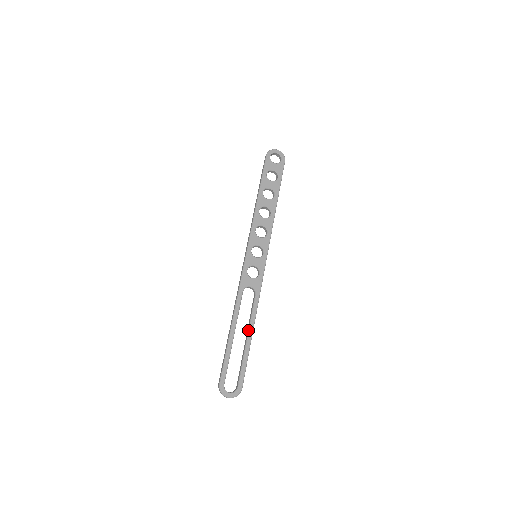
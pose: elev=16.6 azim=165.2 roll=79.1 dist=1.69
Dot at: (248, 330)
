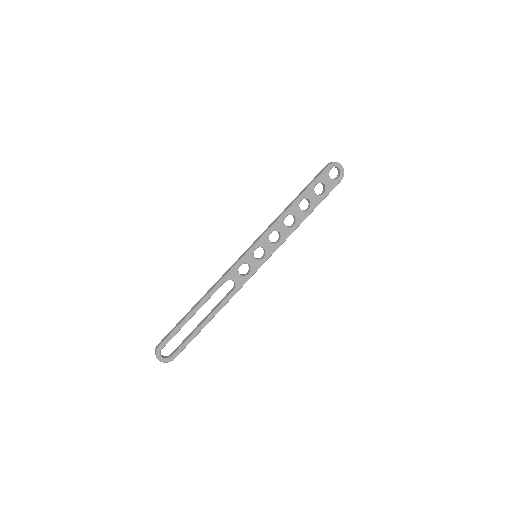
Dot at: (209, 316)
